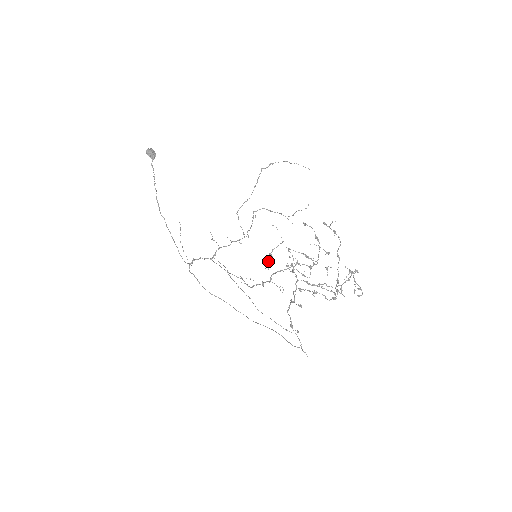
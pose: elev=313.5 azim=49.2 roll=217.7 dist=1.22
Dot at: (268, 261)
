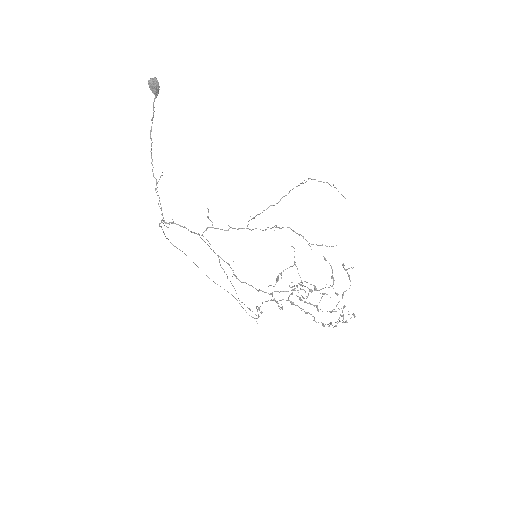
Dot at: (277, 280)
